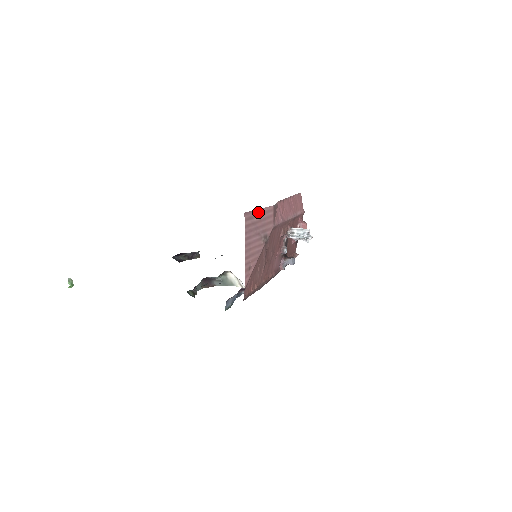
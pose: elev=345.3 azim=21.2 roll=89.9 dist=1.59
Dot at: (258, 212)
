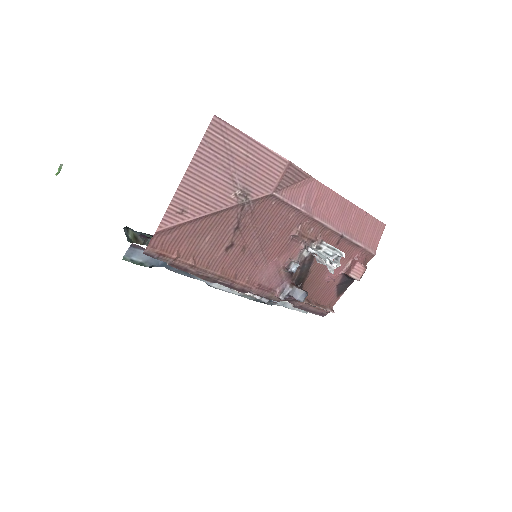
Dot at: (248, 141)
